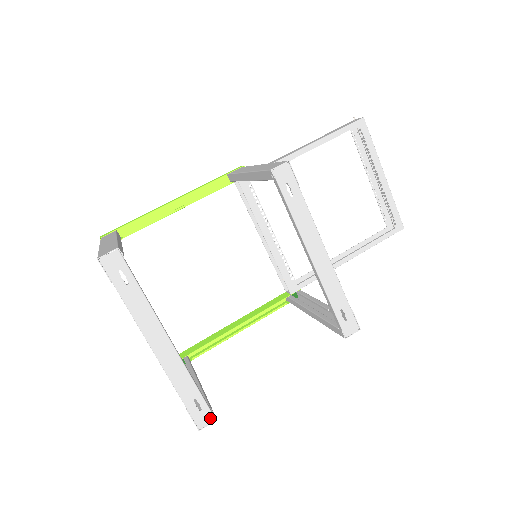
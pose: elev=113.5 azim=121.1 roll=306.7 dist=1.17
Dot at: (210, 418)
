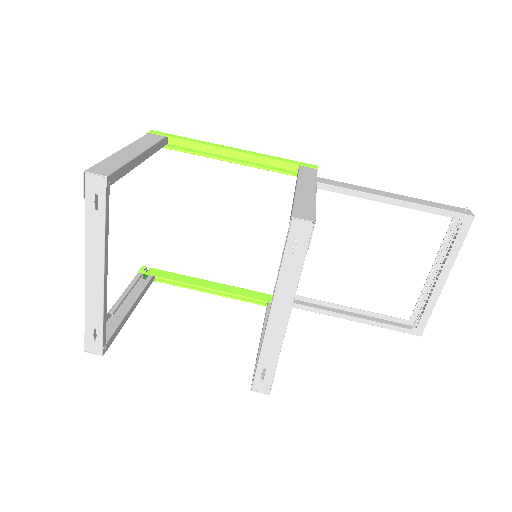
Dot at: (99, 351)
